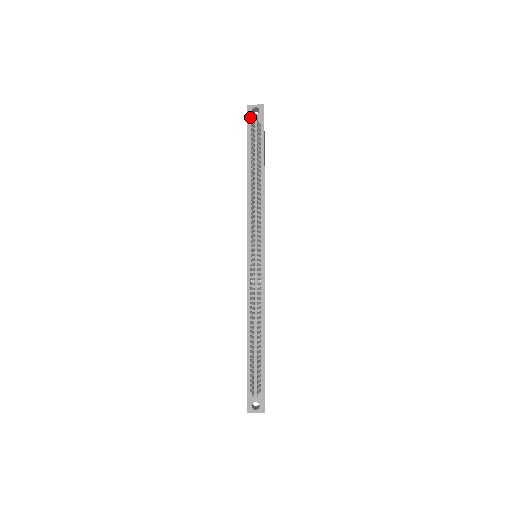
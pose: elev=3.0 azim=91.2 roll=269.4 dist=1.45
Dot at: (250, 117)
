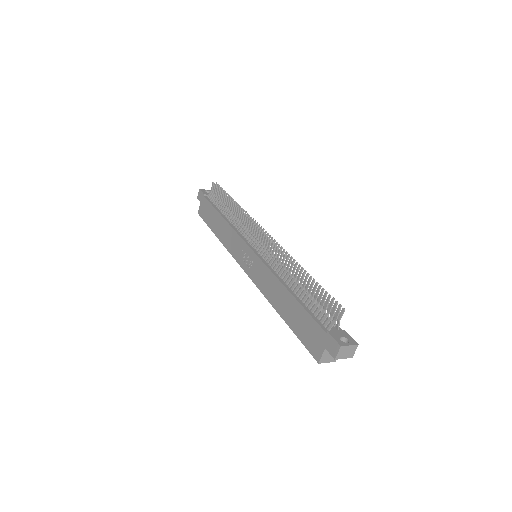
Dot at: (205, 193)
